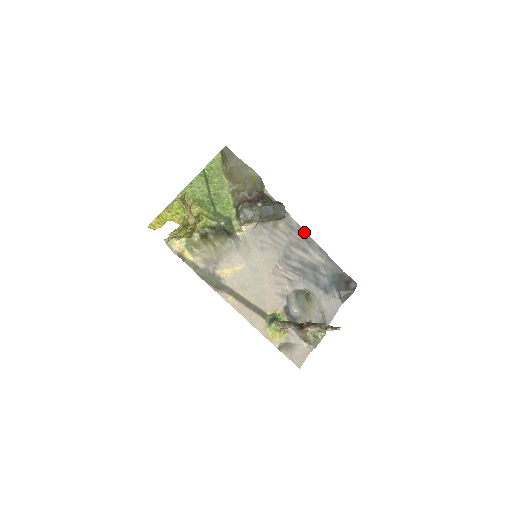
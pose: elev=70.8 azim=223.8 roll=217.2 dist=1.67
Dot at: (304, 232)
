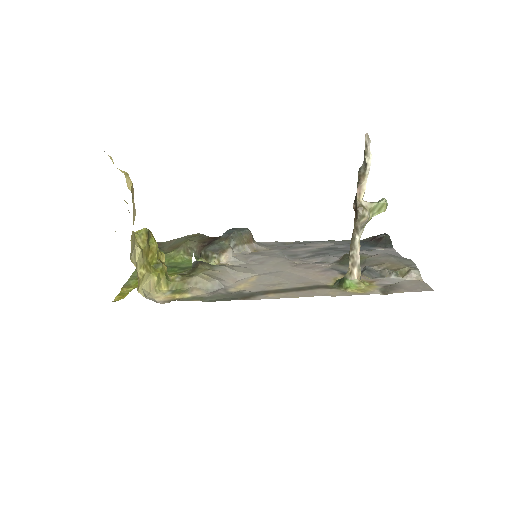
Dot at: (288, 243)
